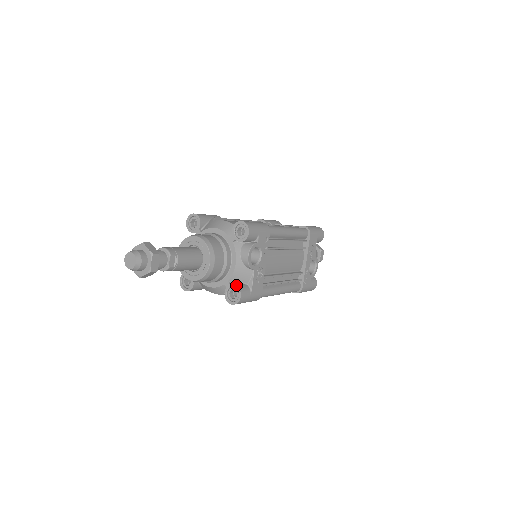
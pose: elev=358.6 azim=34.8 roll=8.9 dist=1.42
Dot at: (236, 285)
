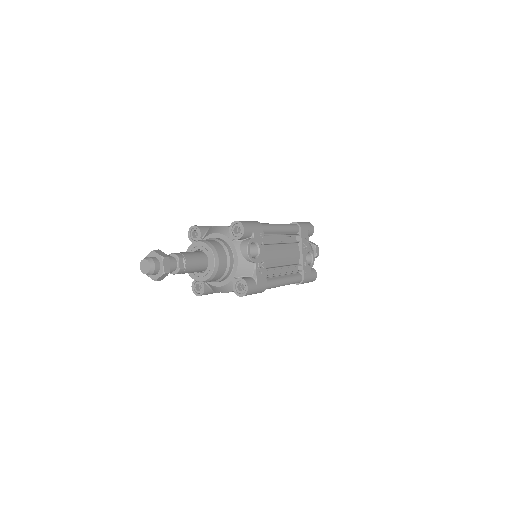
Dot at: (242, 278)
